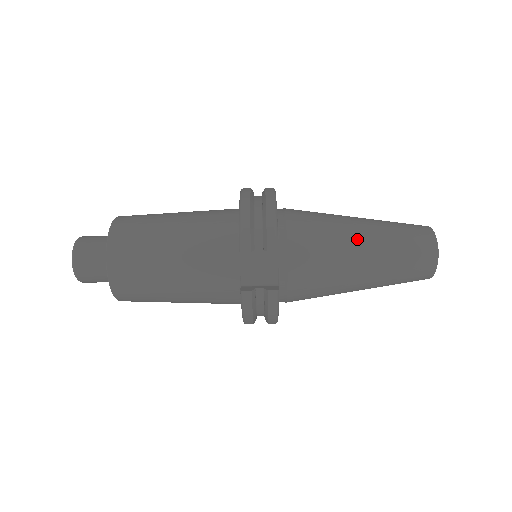
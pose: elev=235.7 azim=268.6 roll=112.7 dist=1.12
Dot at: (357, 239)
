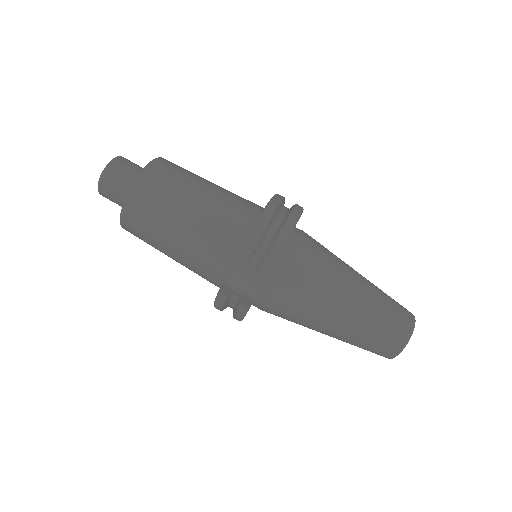
Dot at: (342, 300)
